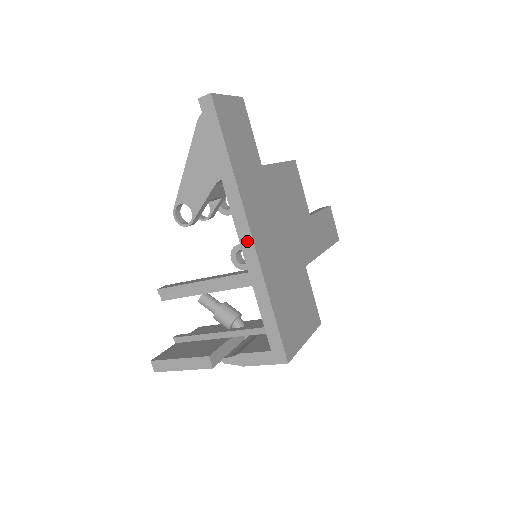
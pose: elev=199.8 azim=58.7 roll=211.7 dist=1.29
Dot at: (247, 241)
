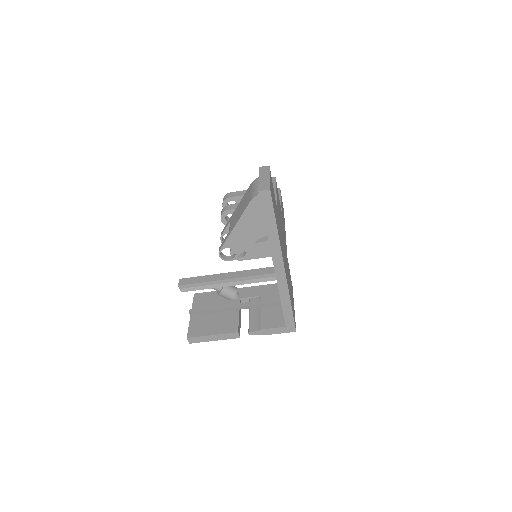
Dot at: (281, 273)
